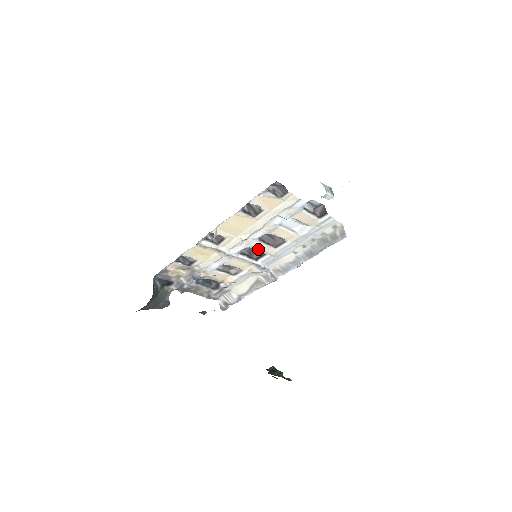
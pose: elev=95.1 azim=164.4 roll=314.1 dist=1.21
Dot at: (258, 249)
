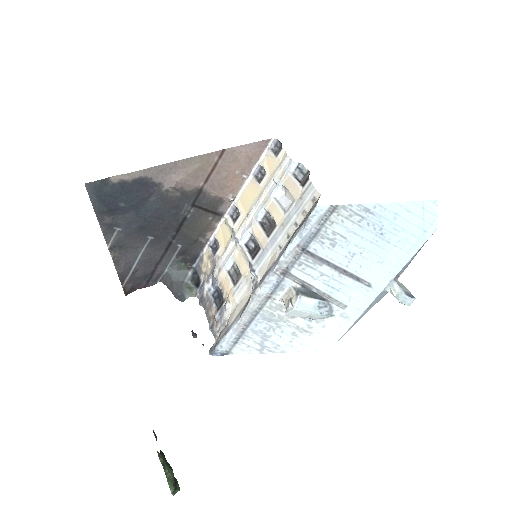
Dot at: (256, 235)
